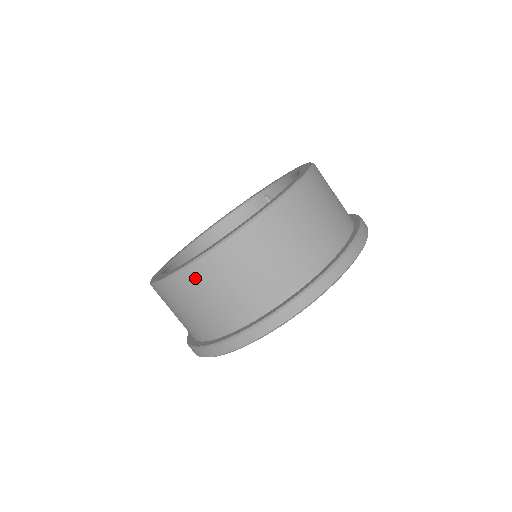
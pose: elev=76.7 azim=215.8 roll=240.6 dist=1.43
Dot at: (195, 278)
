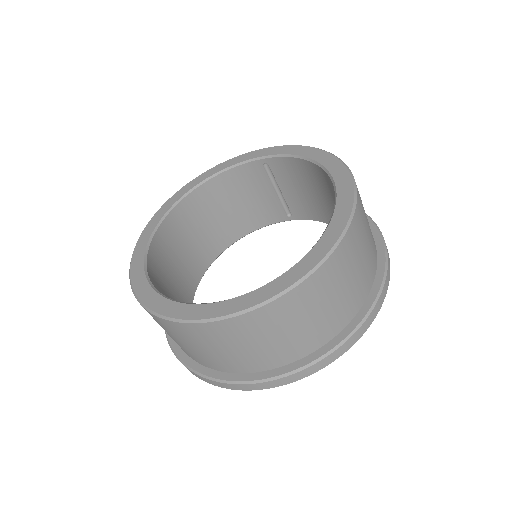
Dot at: (212, 332)
